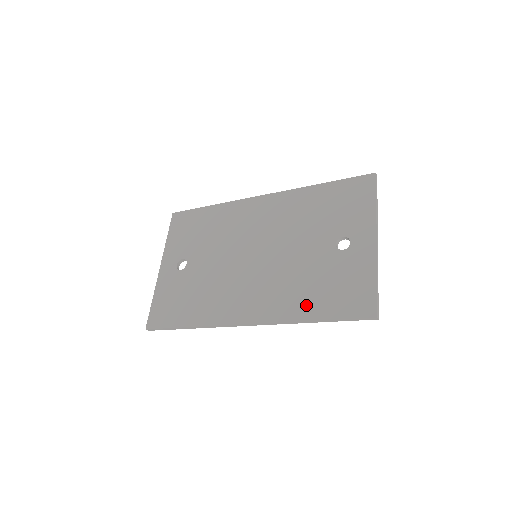
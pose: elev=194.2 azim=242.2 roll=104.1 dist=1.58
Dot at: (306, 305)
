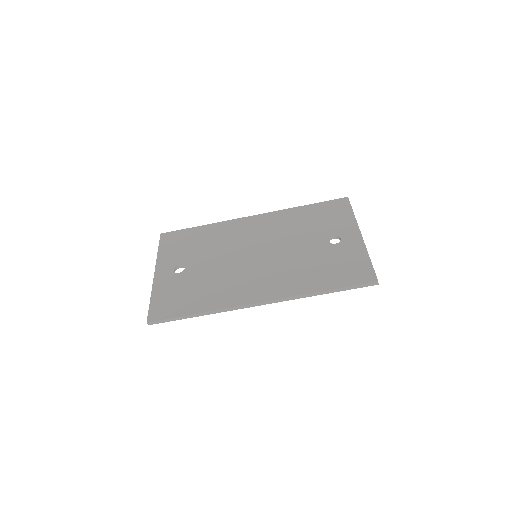
Dot at: (314, 282)
